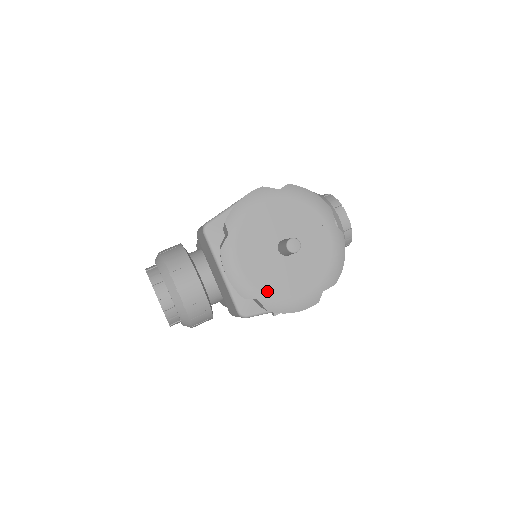
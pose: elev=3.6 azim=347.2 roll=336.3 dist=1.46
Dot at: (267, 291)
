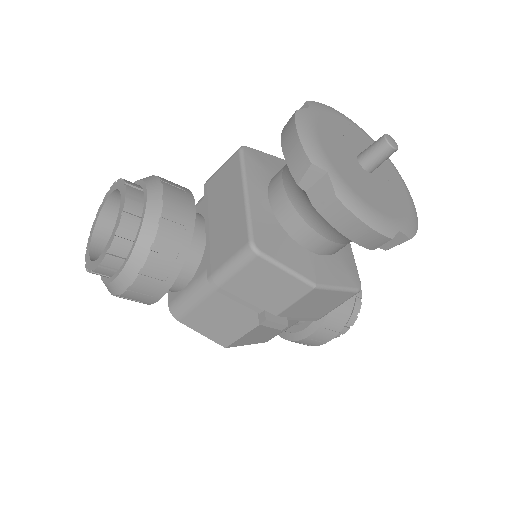
Dot at: (341, 175)
